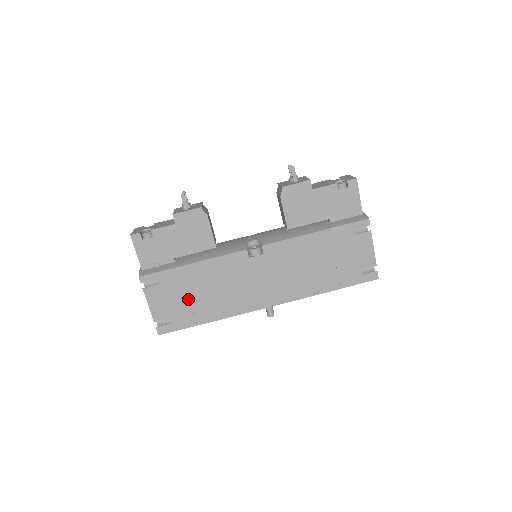
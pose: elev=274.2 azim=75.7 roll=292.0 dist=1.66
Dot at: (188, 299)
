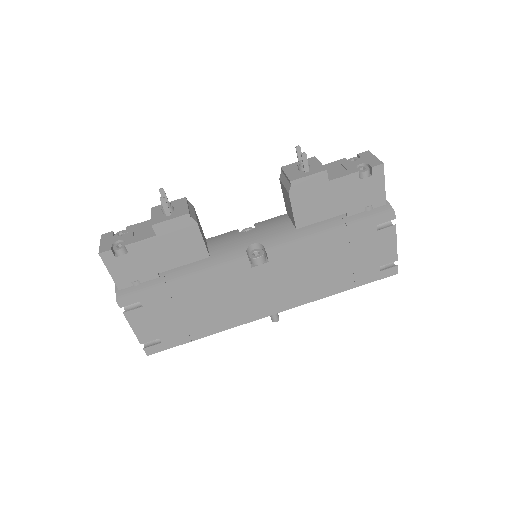
Dot at: (179, 317)
